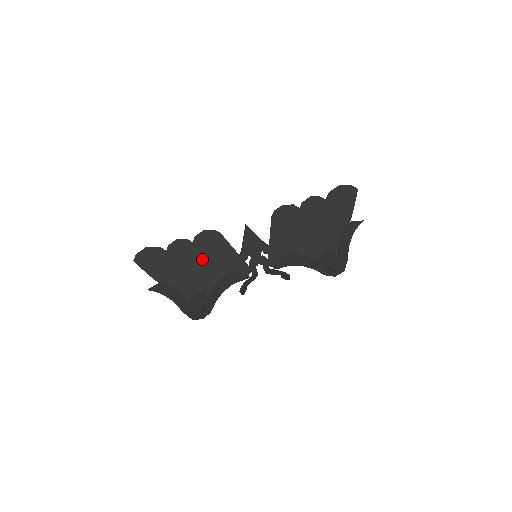
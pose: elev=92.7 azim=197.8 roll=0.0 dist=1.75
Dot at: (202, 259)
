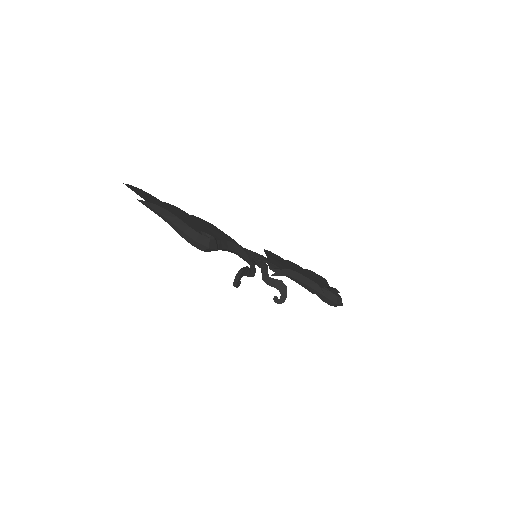
Dot at: (202, 226)
